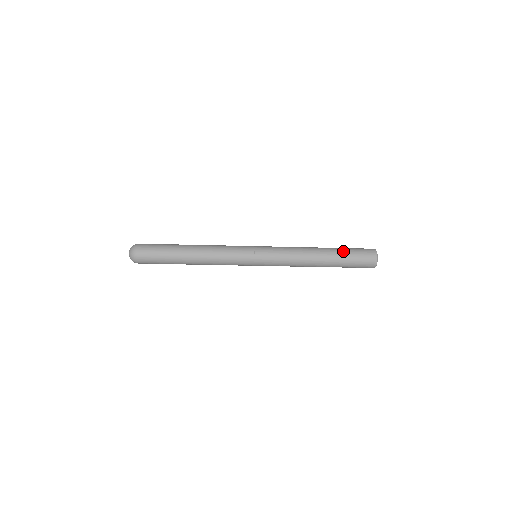
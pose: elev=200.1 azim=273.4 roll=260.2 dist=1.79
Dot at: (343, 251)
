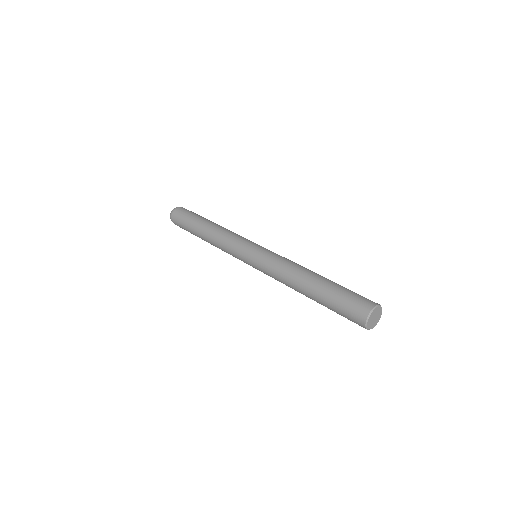
Dot at: (326, 303)
